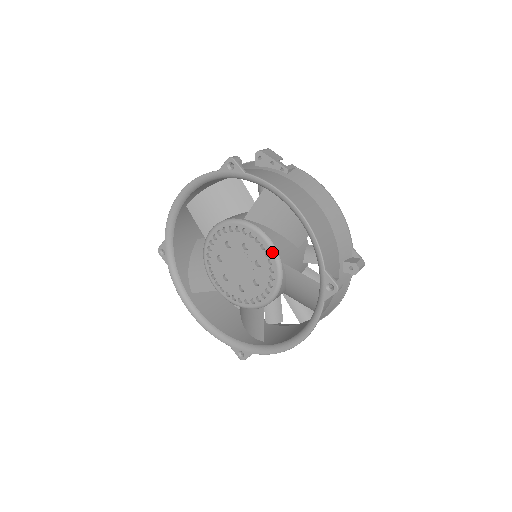
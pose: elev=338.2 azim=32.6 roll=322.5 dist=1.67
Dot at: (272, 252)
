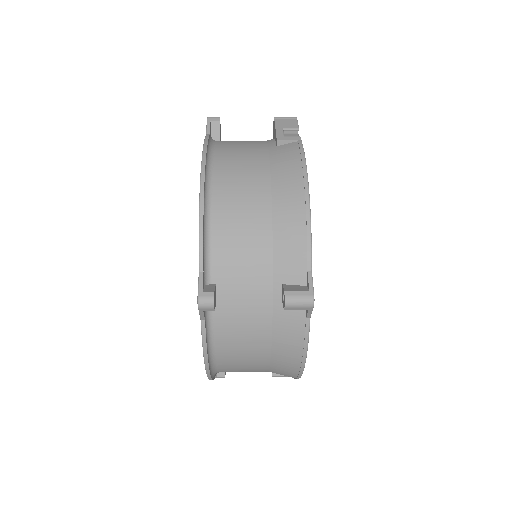
Dot at: occluded
